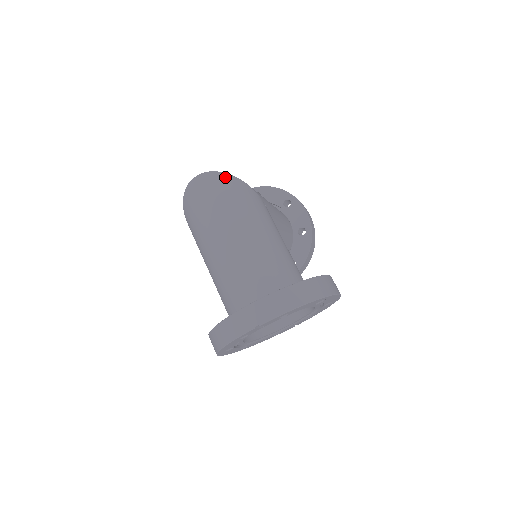
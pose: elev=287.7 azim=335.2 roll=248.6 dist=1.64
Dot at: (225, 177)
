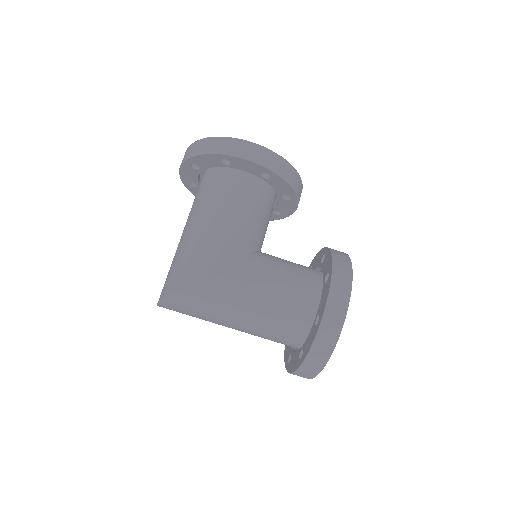
Dot at: (174, 296)
